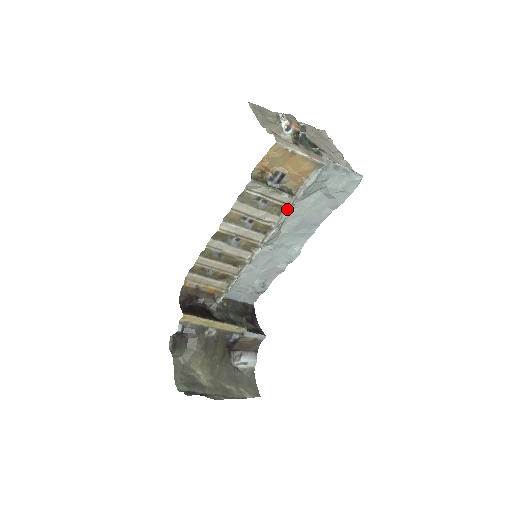
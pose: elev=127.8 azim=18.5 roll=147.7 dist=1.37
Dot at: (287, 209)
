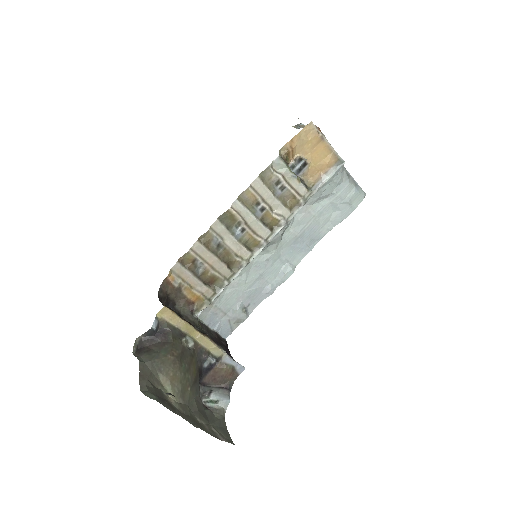
Dot at: (300, 203)
